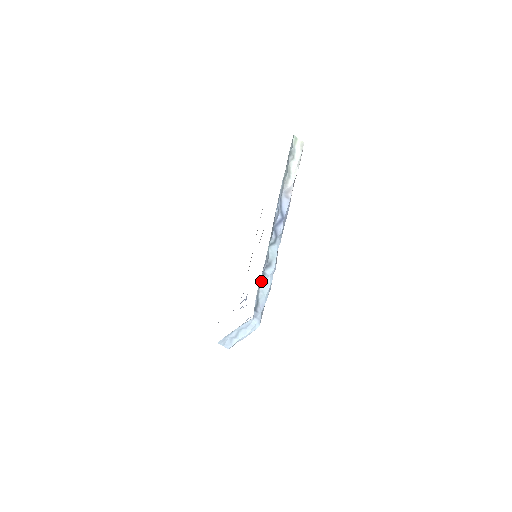
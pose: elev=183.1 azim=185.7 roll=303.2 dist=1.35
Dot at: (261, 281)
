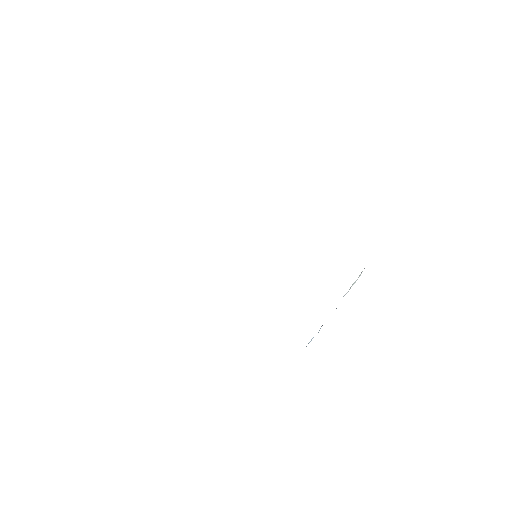
Dot at: (310, 341)
